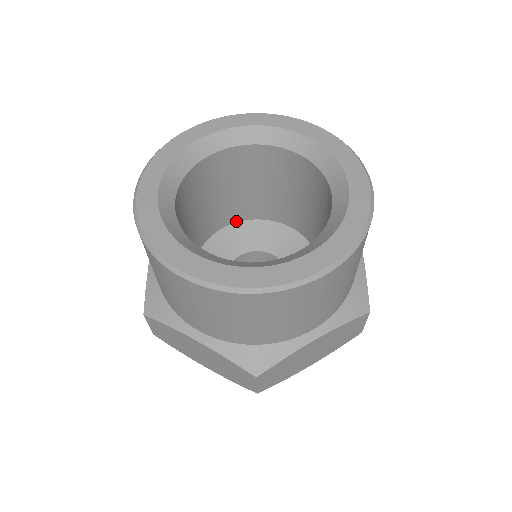
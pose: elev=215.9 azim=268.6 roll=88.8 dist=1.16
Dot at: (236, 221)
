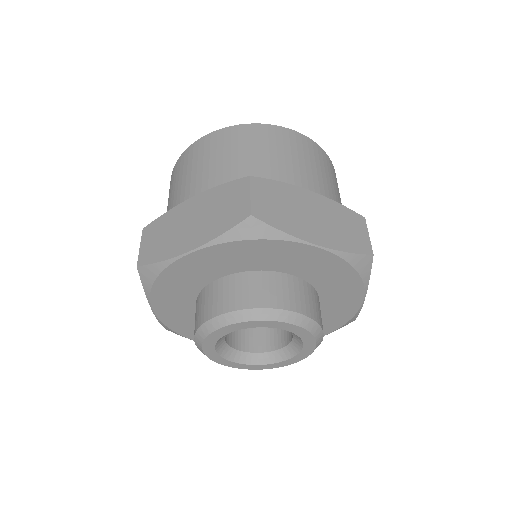
Dot at: occluded
